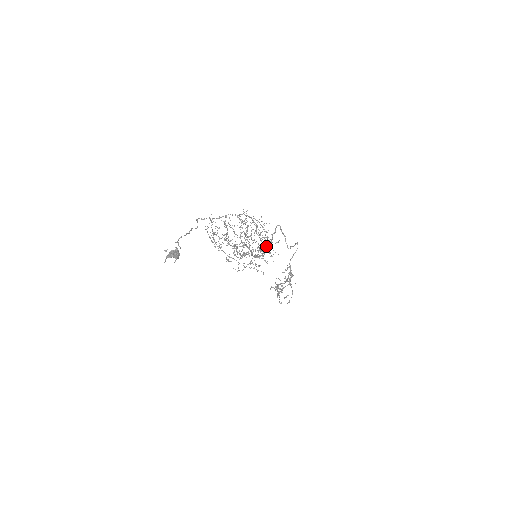
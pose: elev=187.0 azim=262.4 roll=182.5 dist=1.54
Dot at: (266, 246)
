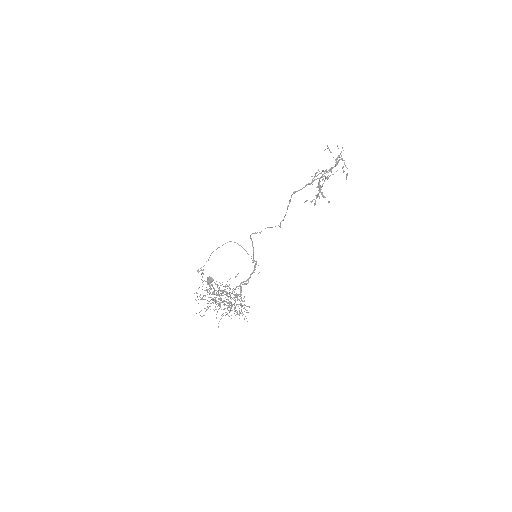
Dot at: (253, 260)
